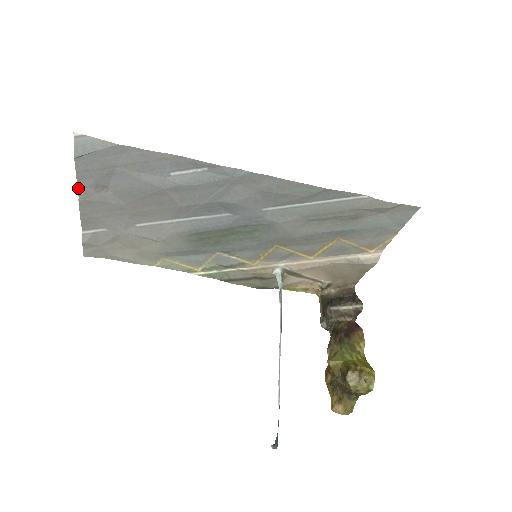
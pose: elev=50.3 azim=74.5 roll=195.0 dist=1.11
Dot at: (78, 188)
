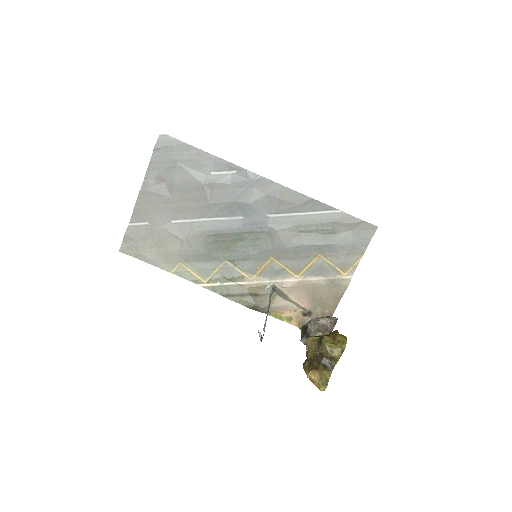
Dot at: (144, 178)
